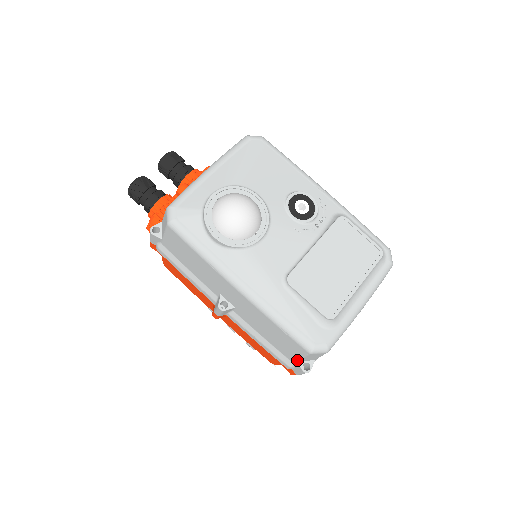
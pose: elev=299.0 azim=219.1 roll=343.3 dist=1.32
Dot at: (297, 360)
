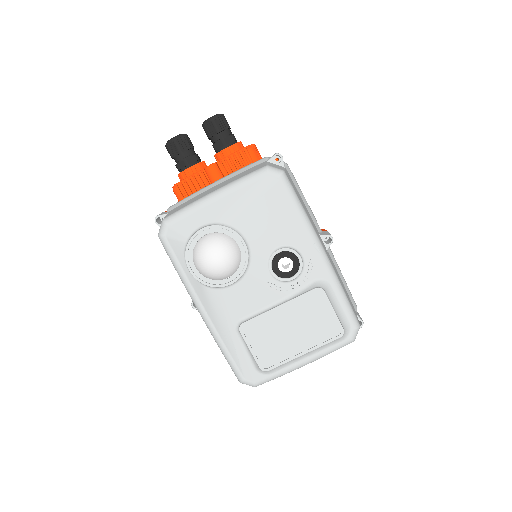
Dot at: occluded
